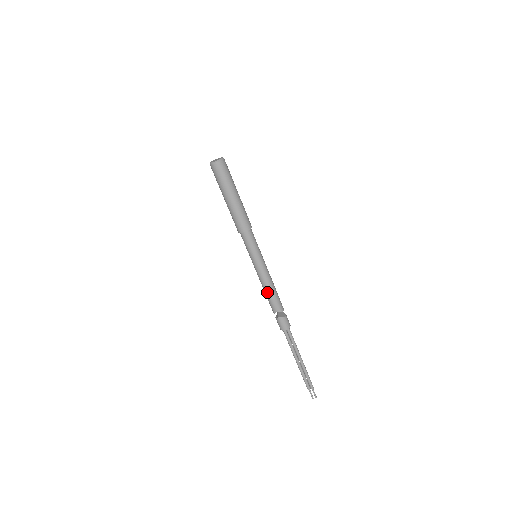
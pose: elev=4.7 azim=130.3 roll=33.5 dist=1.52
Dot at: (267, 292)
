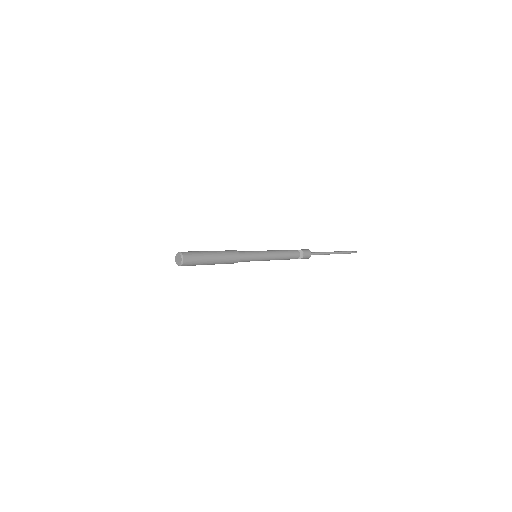
Dot at: occluded
